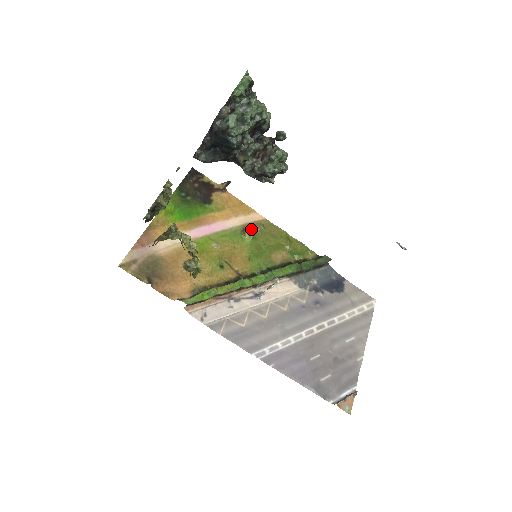
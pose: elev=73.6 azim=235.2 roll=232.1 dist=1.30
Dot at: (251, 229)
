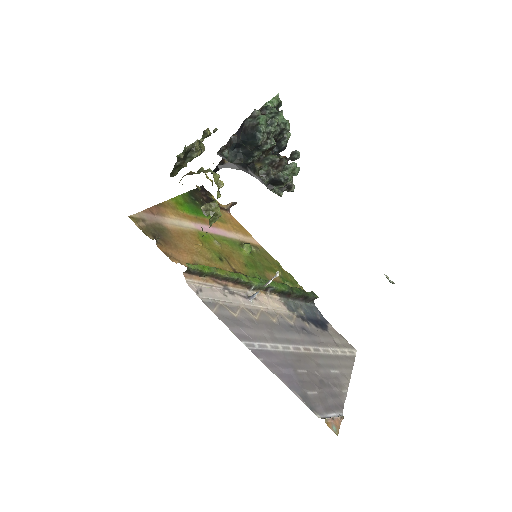
Dot at: occluded
